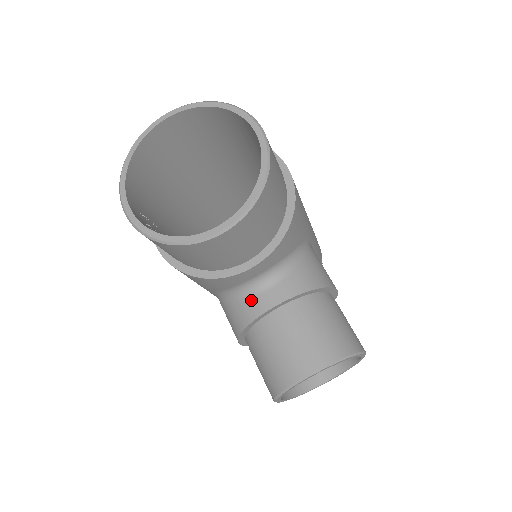
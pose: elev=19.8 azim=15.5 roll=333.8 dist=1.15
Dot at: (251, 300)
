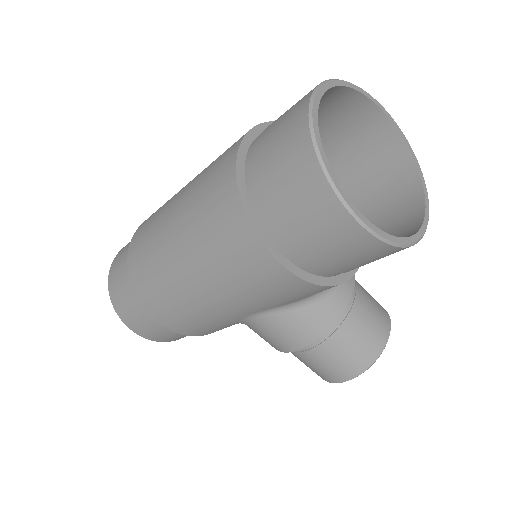
Dot at: (335, 294)
